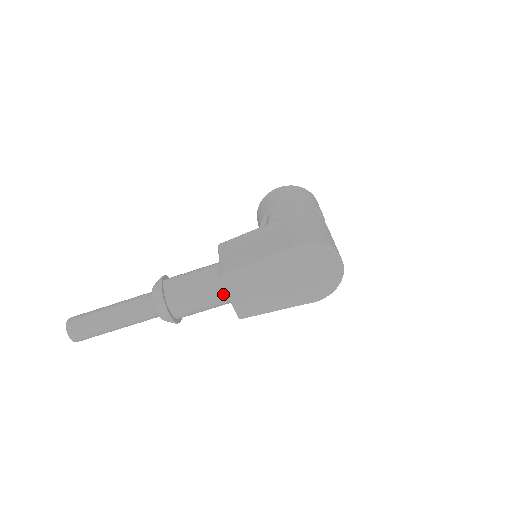
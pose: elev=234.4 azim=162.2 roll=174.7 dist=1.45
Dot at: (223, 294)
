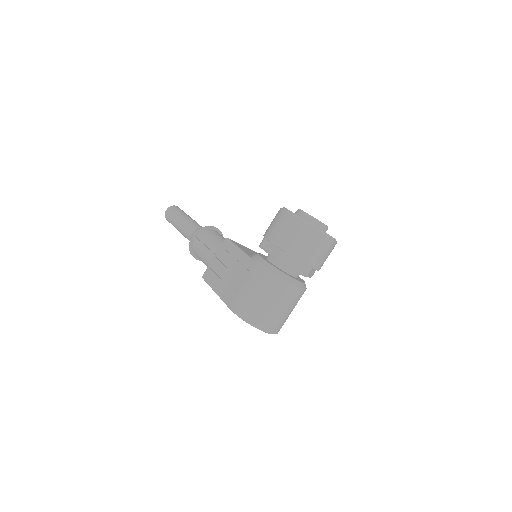
Dot at: occluded
